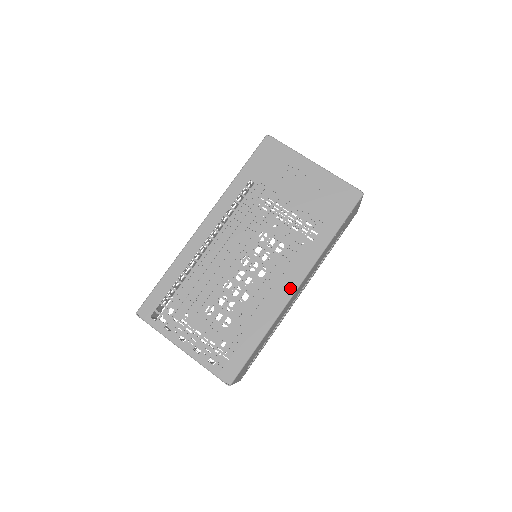
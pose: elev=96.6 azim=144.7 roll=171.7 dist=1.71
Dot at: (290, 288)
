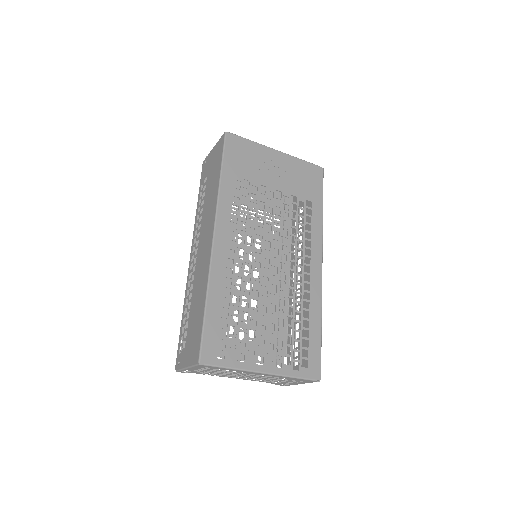
Dot at: (317, 268)
